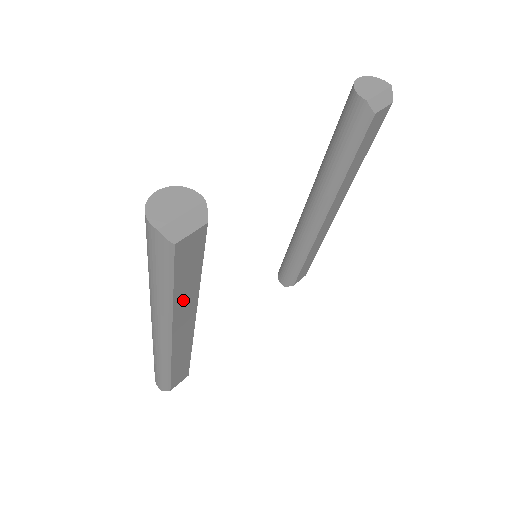
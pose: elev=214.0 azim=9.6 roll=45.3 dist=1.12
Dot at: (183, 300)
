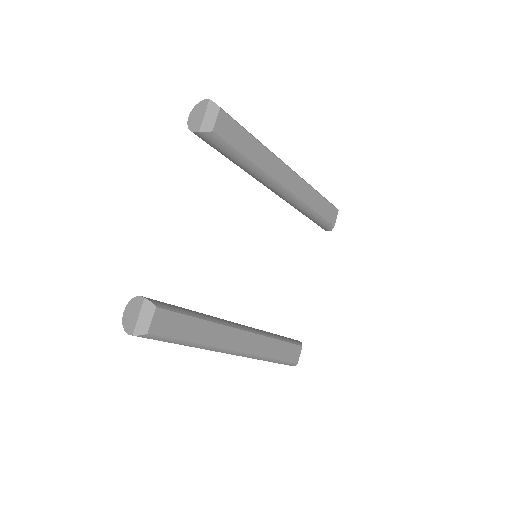
Dot at: (207, 336)
